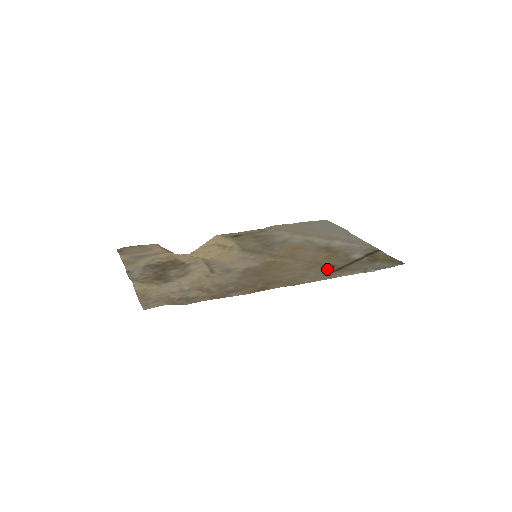
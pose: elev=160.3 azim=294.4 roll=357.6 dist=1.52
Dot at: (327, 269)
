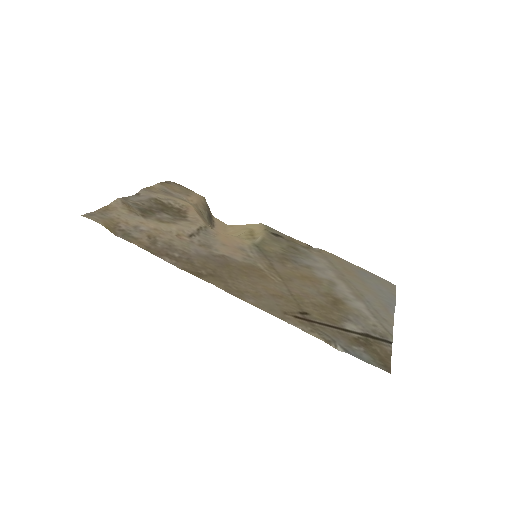
Dot at: (293, 310)
